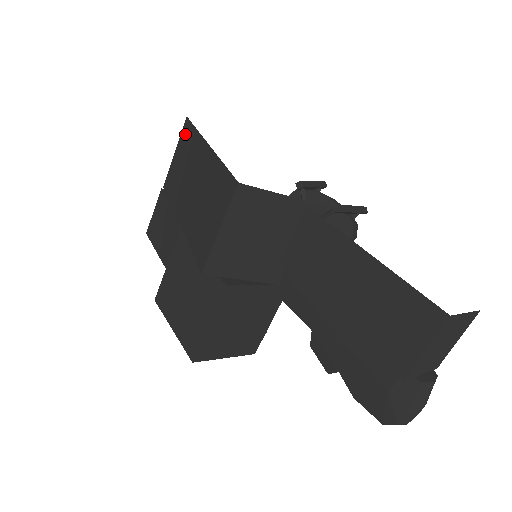
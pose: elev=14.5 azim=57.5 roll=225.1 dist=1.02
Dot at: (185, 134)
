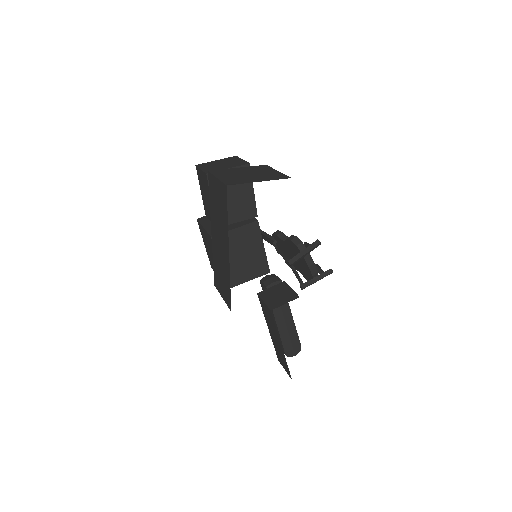
Dot at: (223, 195)
